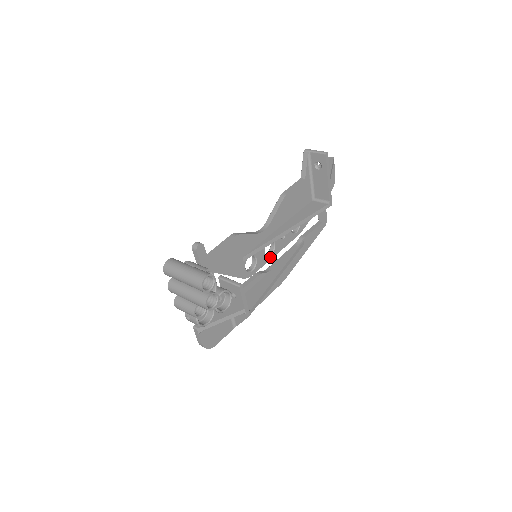
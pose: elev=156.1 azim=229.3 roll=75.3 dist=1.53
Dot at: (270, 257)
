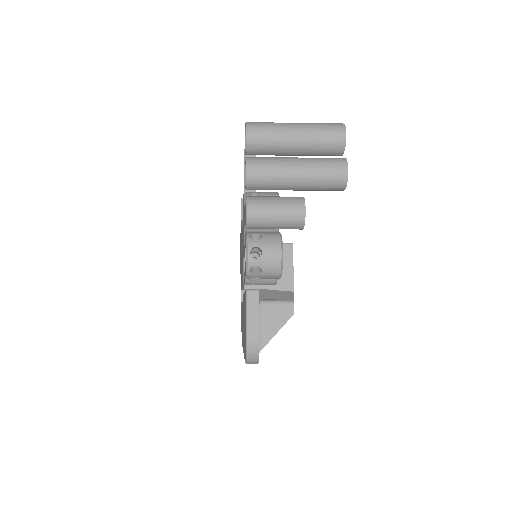
Dot at: occluded
